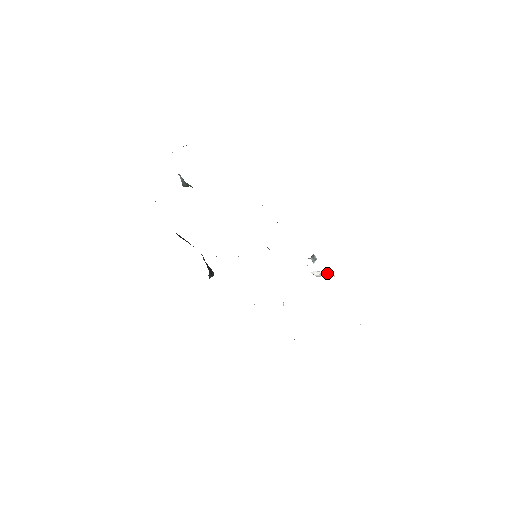
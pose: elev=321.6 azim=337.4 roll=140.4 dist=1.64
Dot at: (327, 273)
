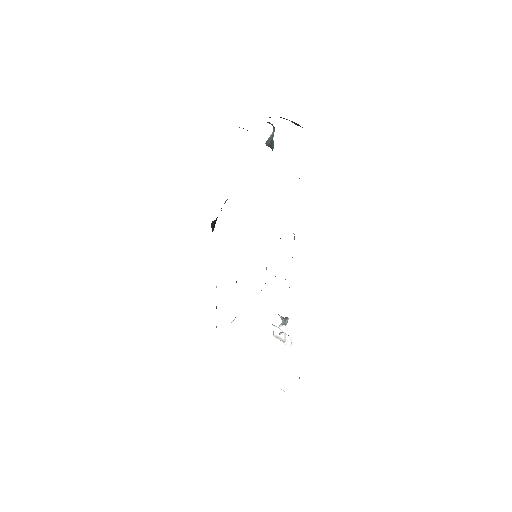
Dot at: (287, 338)
